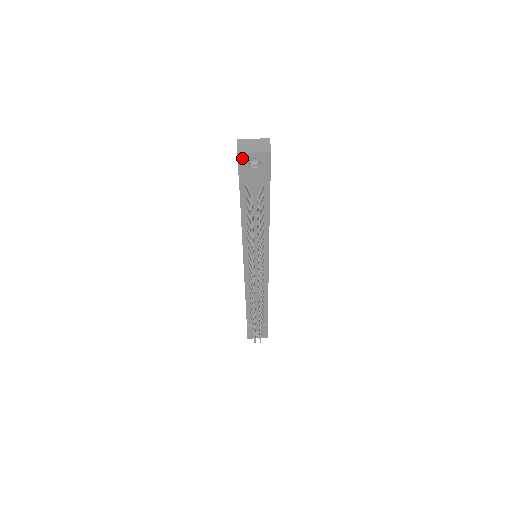
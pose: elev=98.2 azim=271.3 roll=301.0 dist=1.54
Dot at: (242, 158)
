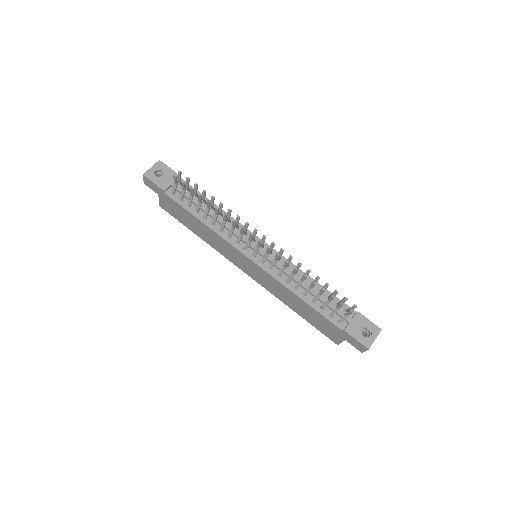
Dot at: (149, 176)
